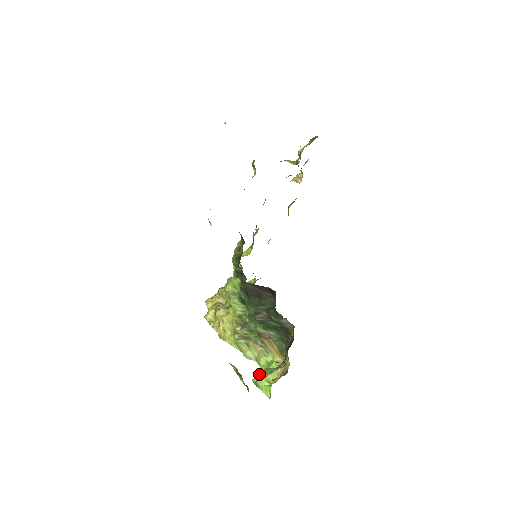
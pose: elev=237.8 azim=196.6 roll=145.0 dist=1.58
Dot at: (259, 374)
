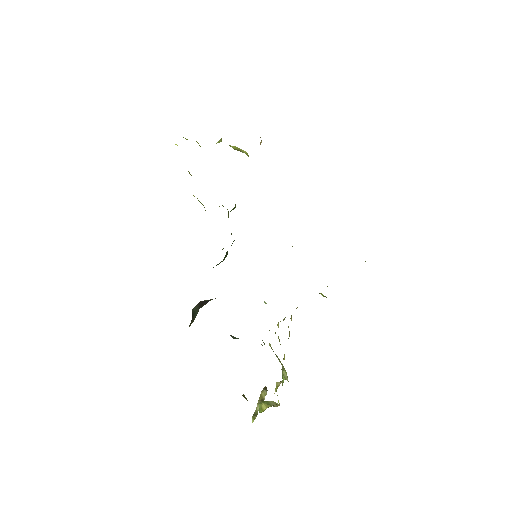
Dot at: occluded
